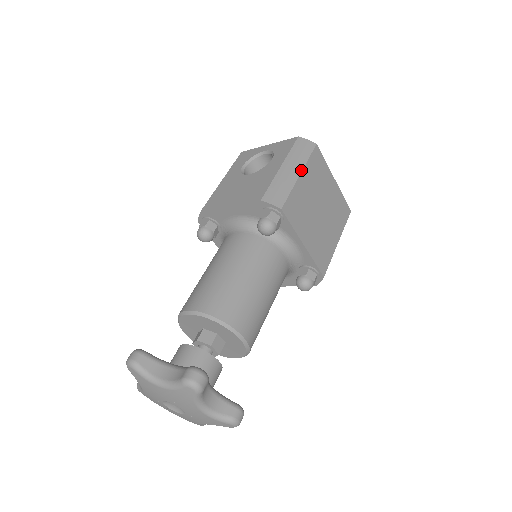
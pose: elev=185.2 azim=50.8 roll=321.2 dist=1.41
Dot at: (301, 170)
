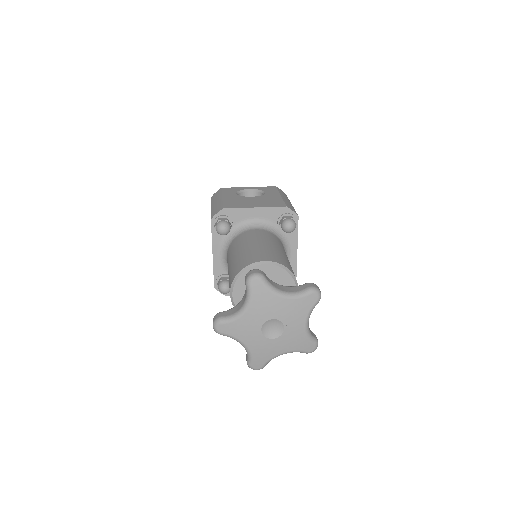
Dot at: occluded
